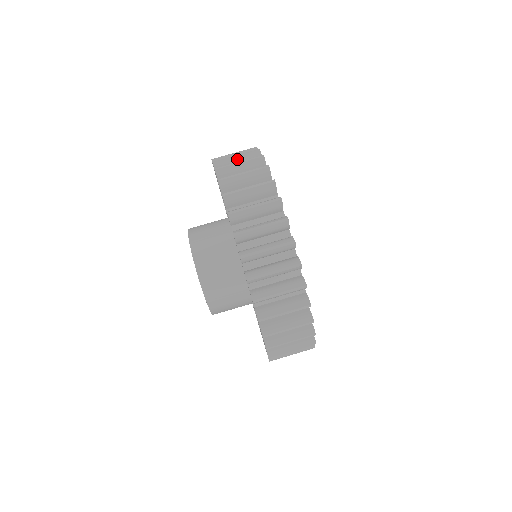
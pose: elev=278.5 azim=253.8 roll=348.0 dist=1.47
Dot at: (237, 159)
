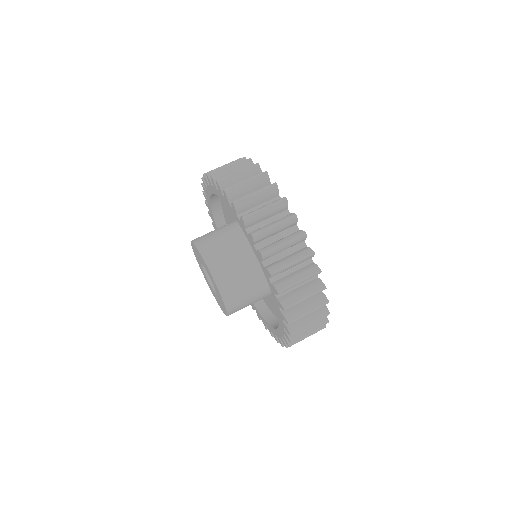
Dot at: occluded
